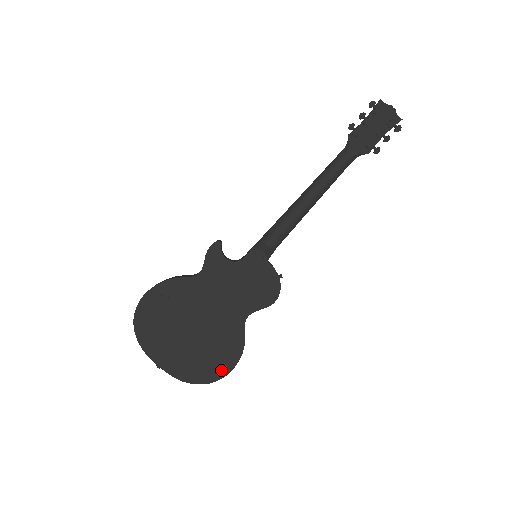
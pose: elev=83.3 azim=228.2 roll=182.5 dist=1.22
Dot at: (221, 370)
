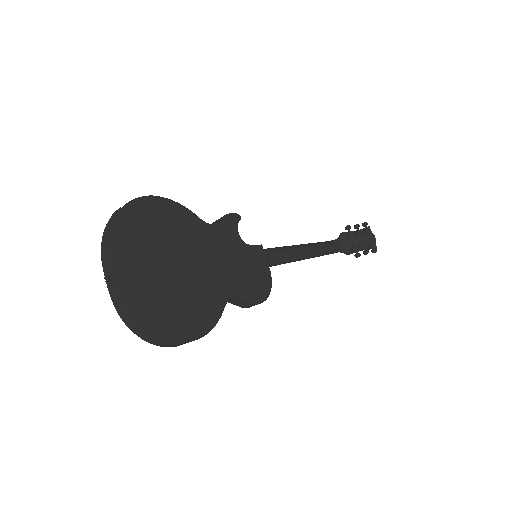
Dot at: (181, 332)
